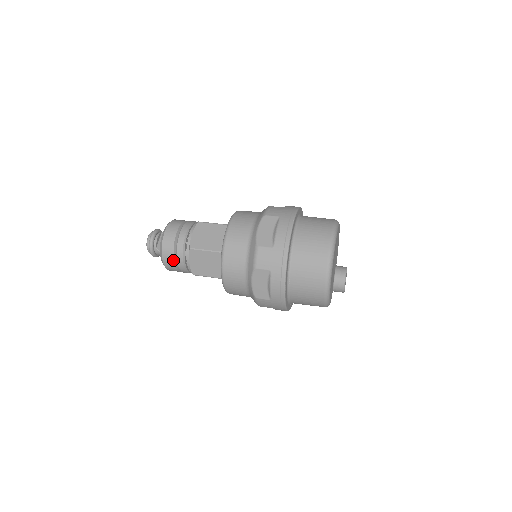
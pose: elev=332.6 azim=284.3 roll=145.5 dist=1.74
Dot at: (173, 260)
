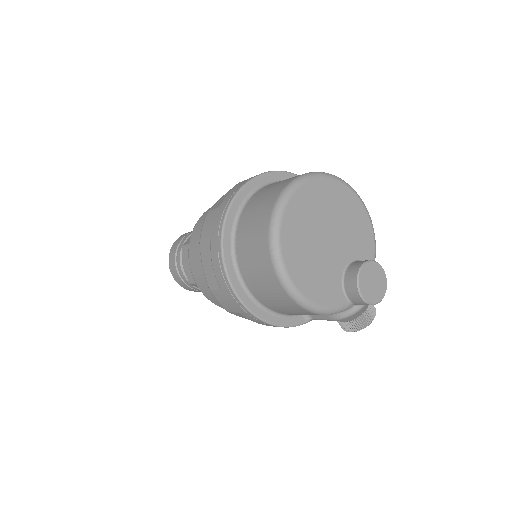
Dot at: (175, 267)
